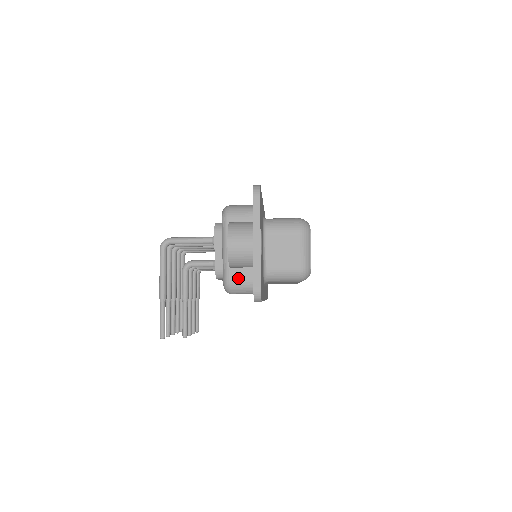
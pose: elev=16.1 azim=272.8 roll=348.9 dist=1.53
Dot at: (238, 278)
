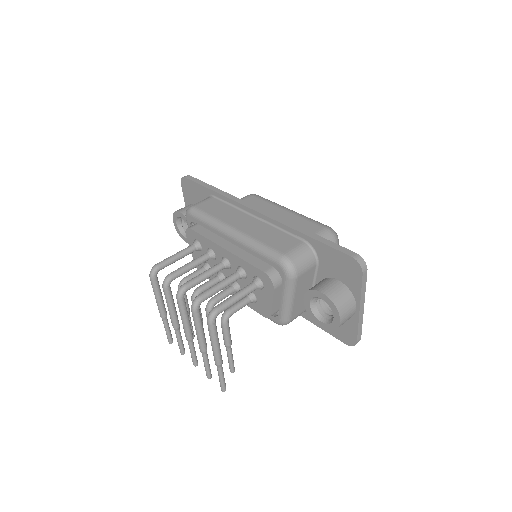
Dot at: (297, 314)
